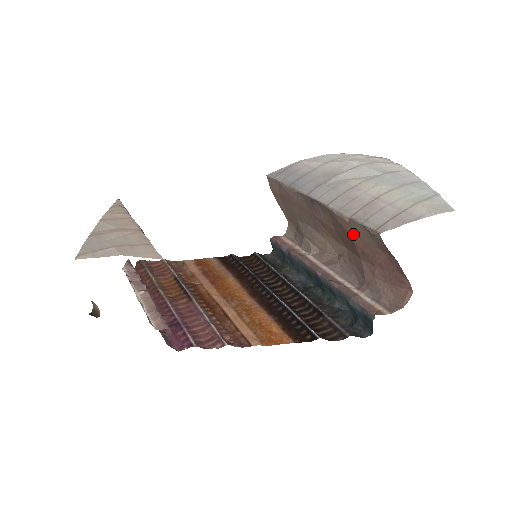
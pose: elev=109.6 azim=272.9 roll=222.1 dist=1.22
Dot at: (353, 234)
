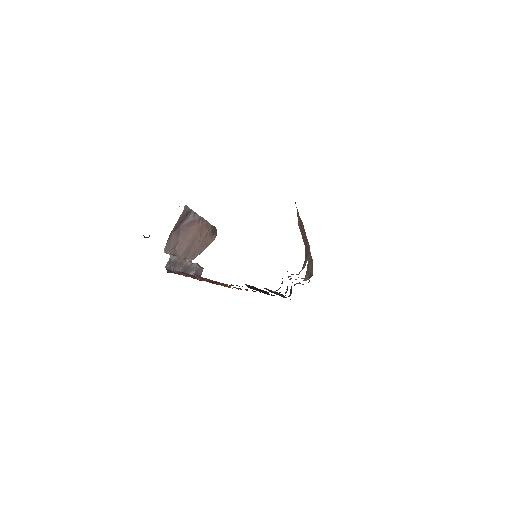
Dot at: (299, 223)
